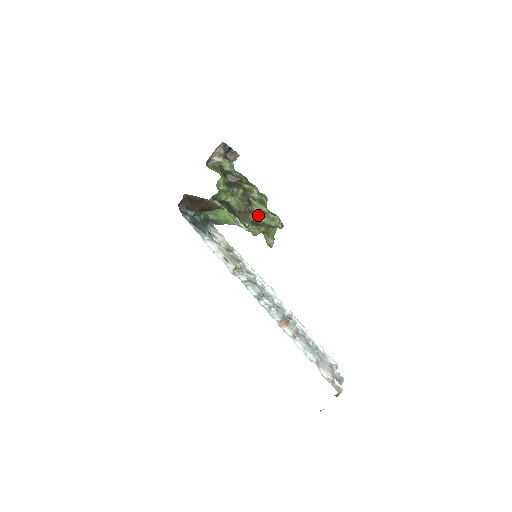
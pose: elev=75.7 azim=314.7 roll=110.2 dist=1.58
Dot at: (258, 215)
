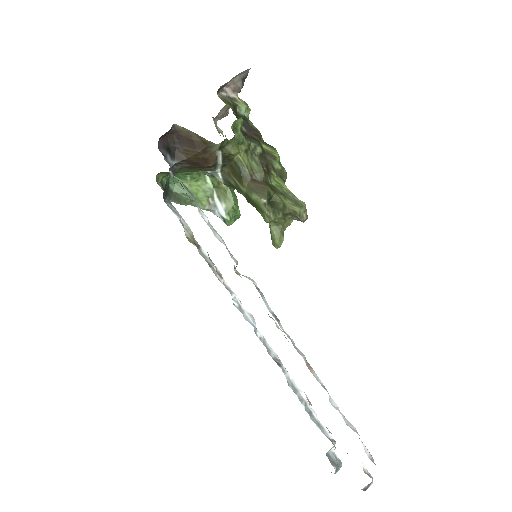
Dot at: (278, 192)
